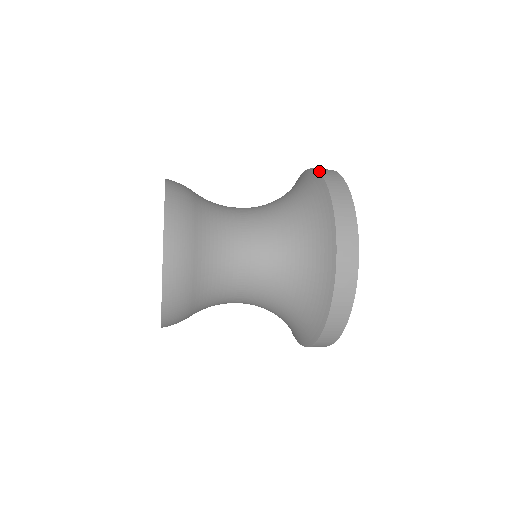
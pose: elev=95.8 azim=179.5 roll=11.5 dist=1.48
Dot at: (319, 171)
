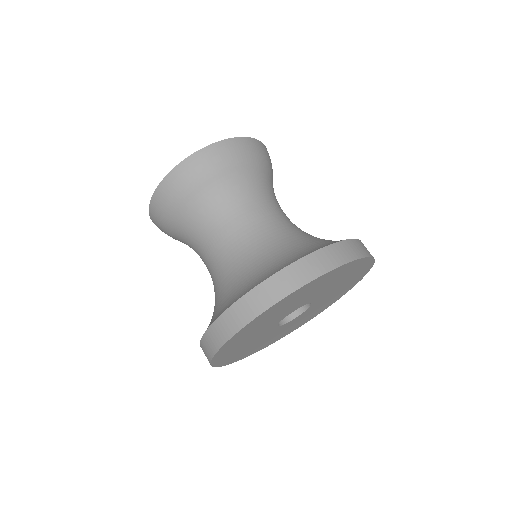
Dot at: (340, 242)
